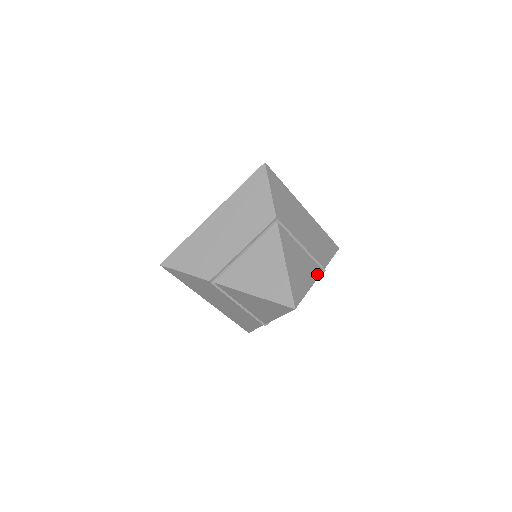
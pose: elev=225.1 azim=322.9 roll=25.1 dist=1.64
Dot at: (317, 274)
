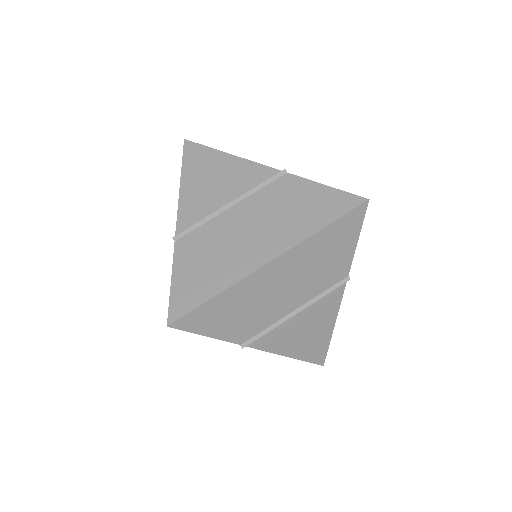
Dot at: occluded
